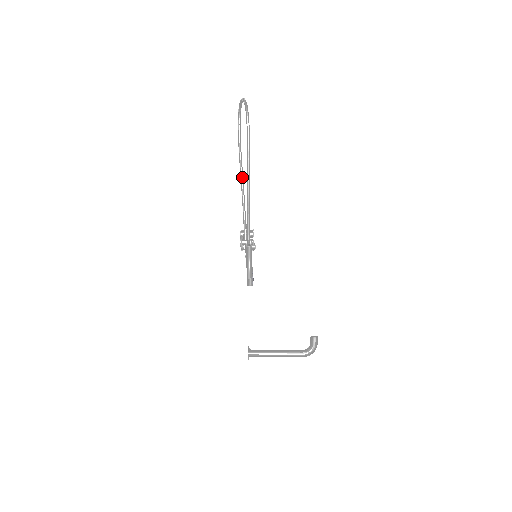
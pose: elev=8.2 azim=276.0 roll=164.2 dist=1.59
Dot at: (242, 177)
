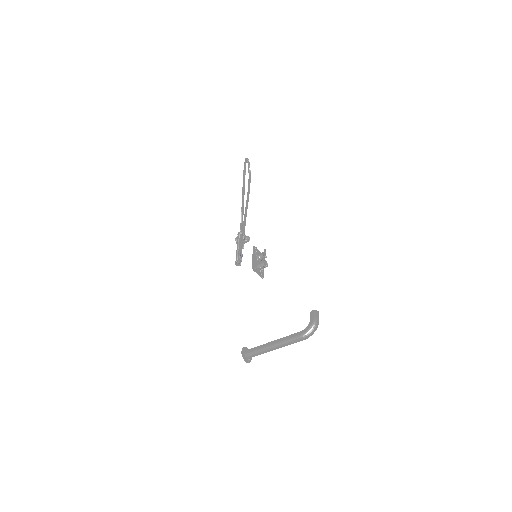
Dot at: (247, 204)
